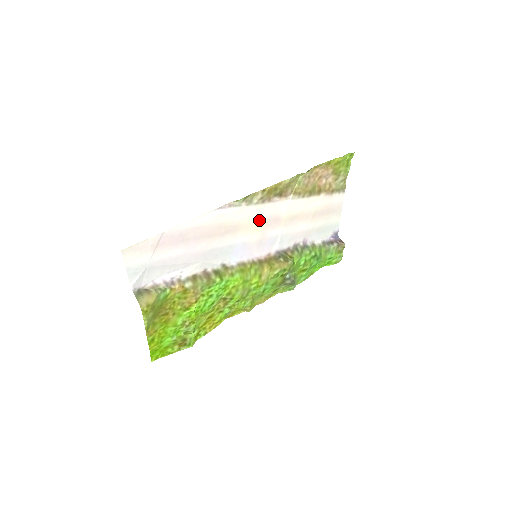
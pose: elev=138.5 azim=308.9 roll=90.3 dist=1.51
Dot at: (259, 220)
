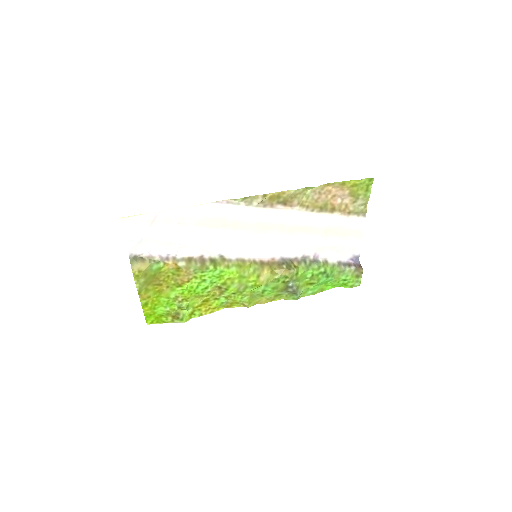
Dot at: (261, 223)
